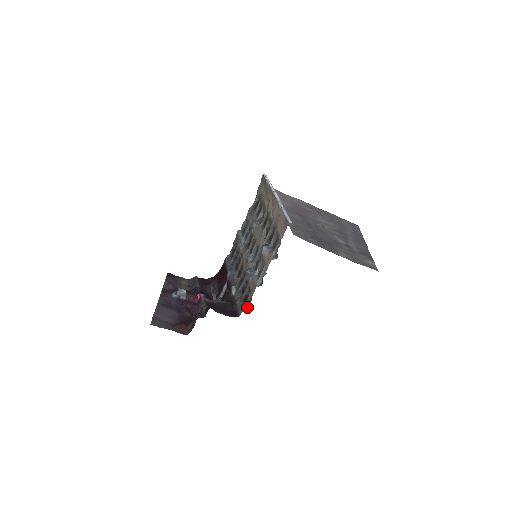
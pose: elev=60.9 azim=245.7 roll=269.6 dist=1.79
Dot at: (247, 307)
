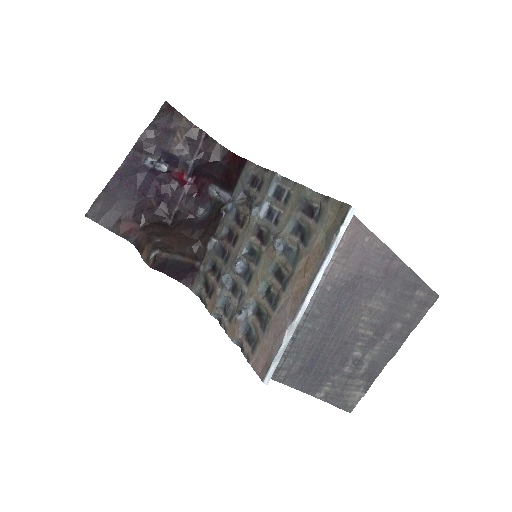
Dot at: (200, 297)
